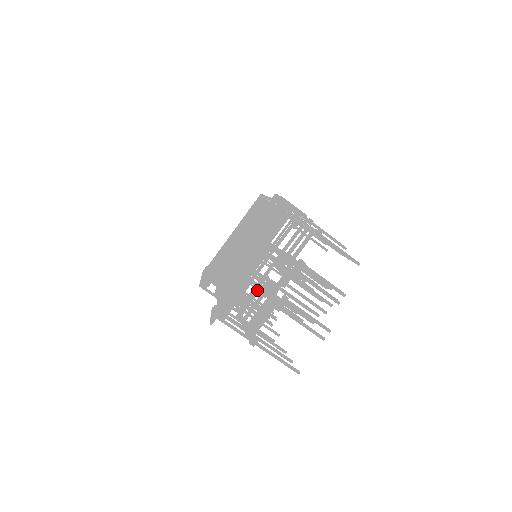
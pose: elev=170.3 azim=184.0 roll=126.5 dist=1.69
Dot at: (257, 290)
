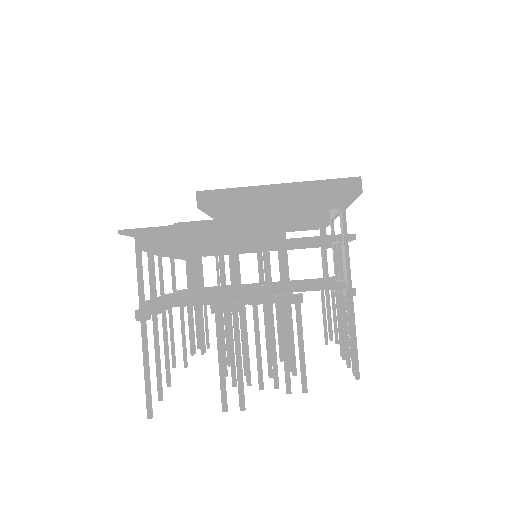
Dot at: occluded
